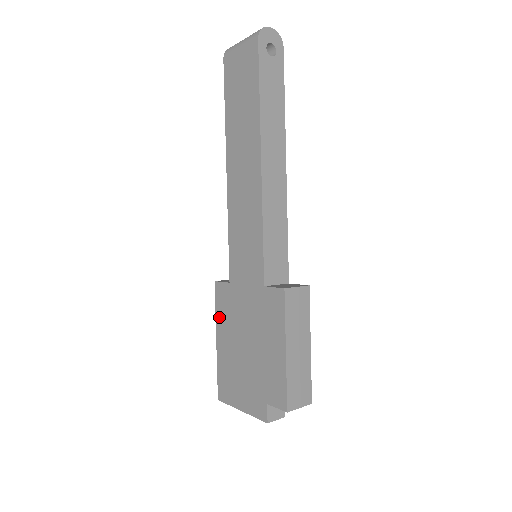
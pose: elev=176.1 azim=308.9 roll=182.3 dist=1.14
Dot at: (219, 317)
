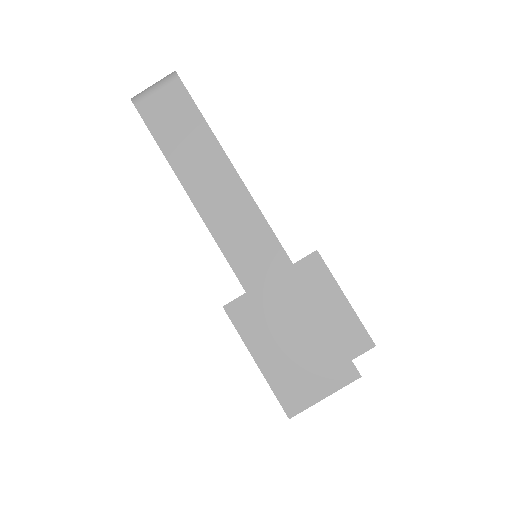
Dot at: (248, 336)
